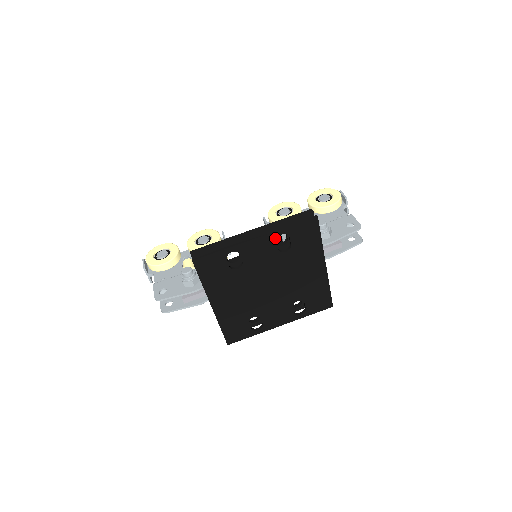
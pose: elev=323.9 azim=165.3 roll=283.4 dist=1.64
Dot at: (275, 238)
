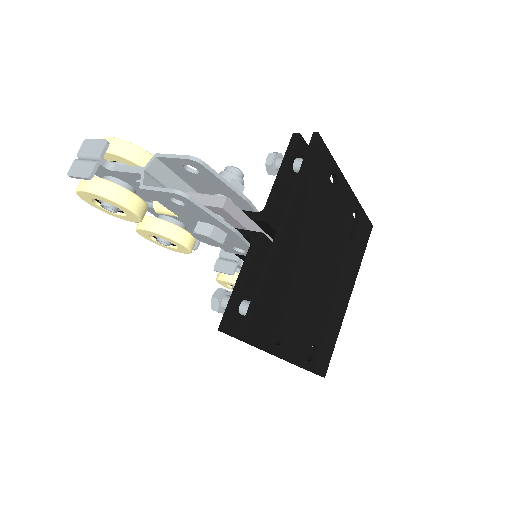
Dot at: (354, 208)
